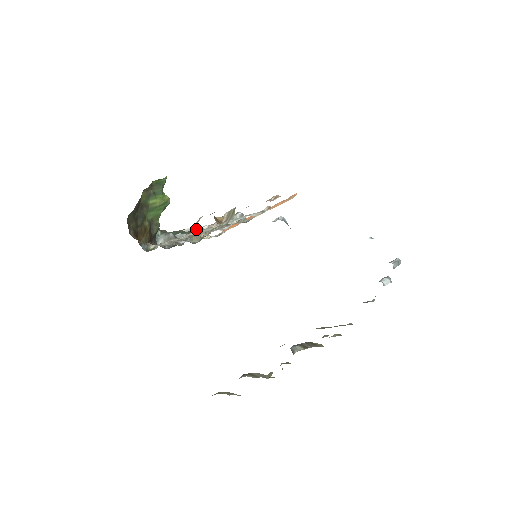
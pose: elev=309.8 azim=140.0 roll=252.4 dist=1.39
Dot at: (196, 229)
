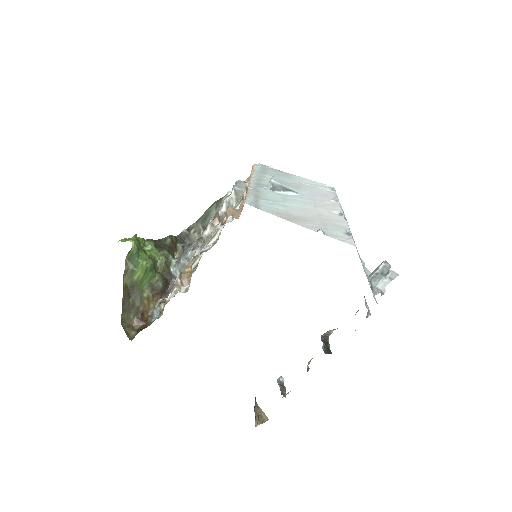
Dot at: occluded
